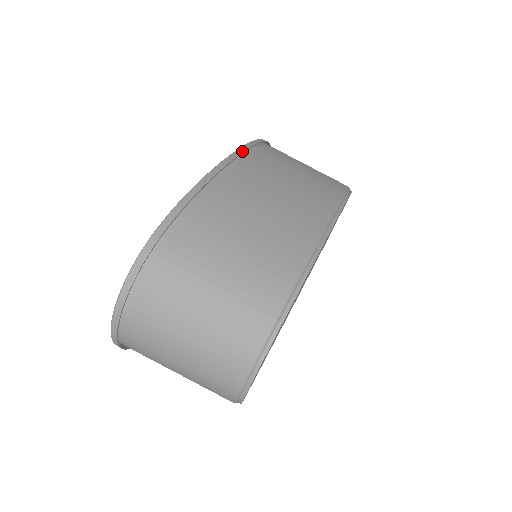
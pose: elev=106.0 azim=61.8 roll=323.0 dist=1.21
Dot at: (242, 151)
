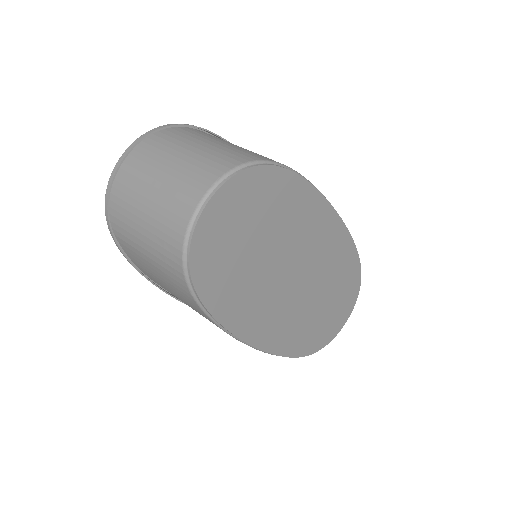
Dot at: occluded
